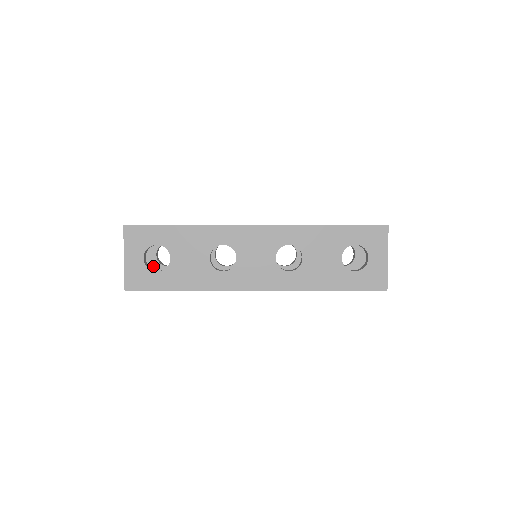
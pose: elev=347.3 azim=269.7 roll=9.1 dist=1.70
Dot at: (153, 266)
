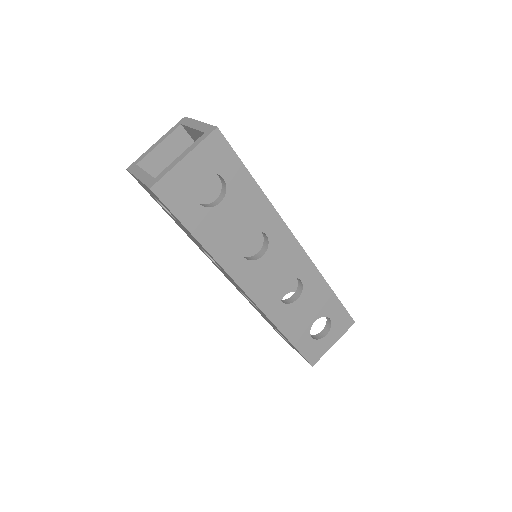
Dot at: occluded
